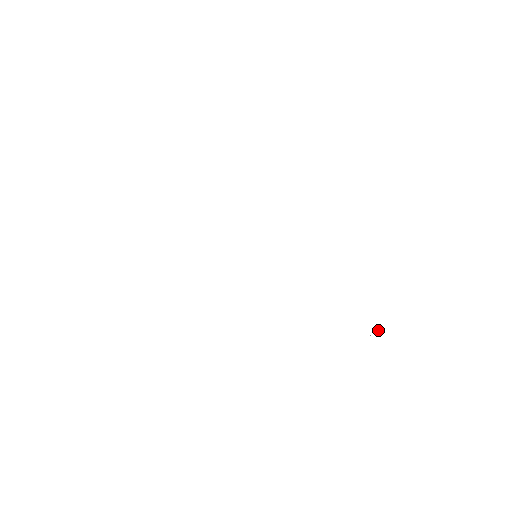
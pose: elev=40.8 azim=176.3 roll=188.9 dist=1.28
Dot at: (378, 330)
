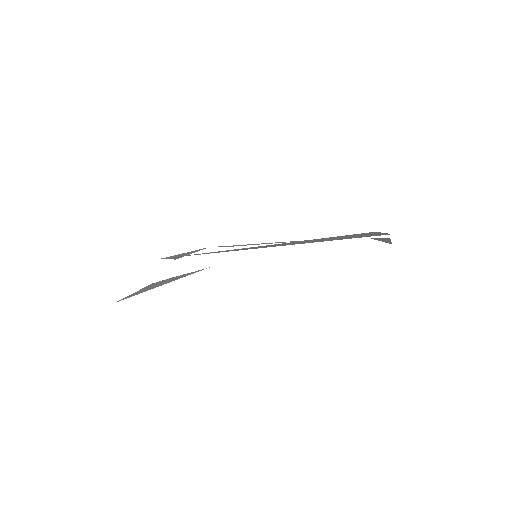
Dot at: occluded
